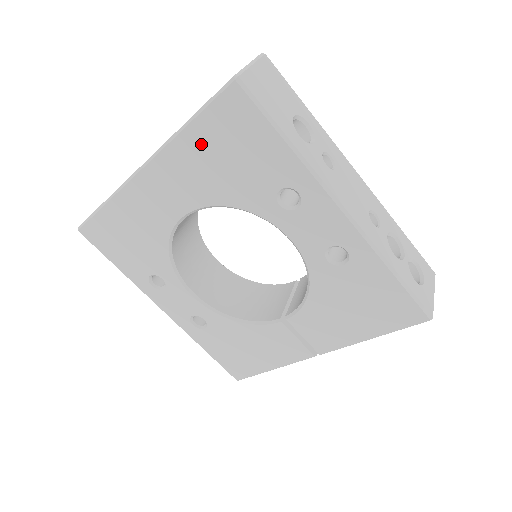
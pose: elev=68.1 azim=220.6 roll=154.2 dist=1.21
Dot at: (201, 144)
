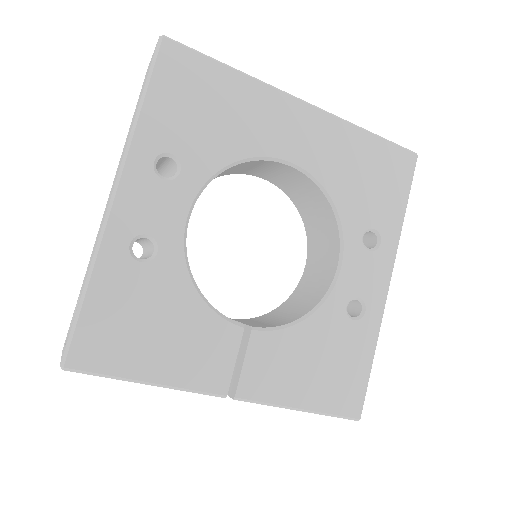
Dot at: (365, 150)
